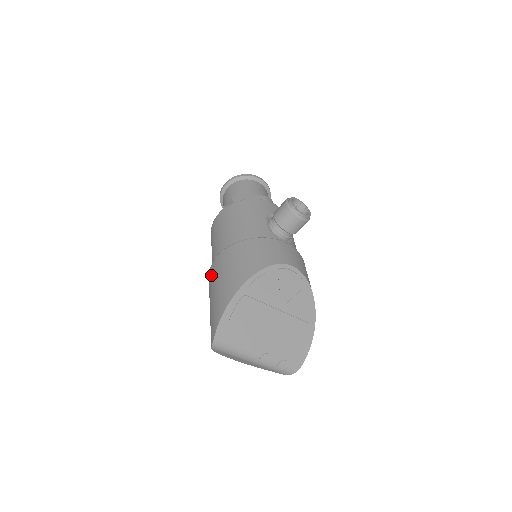
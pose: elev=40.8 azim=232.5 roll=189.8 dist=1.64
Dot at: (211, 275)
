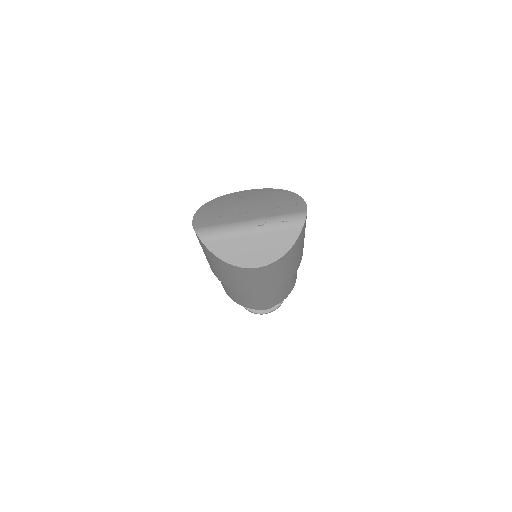
Dot at: occluded
